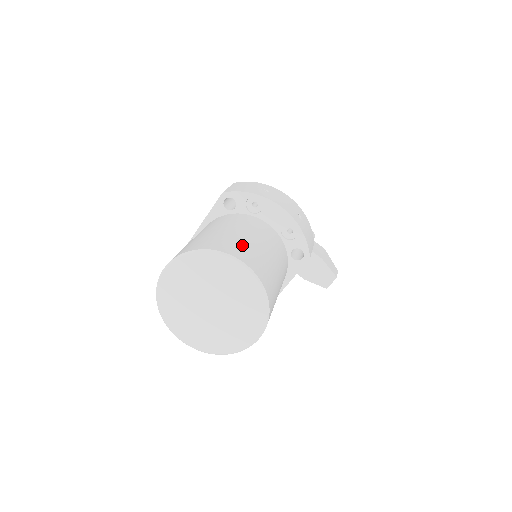
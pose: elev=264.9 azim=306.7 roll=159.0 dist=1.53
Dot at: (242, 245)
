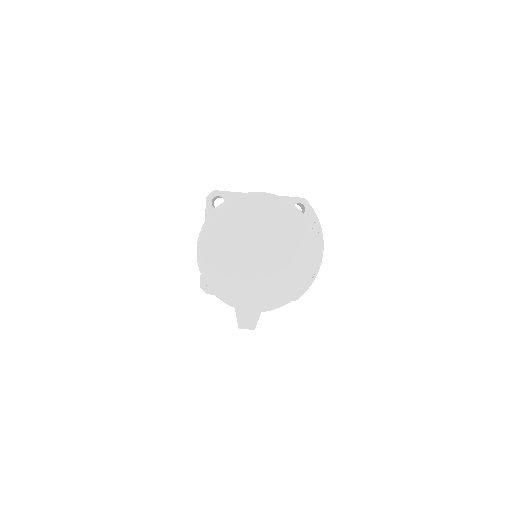
Dot at: occluded
